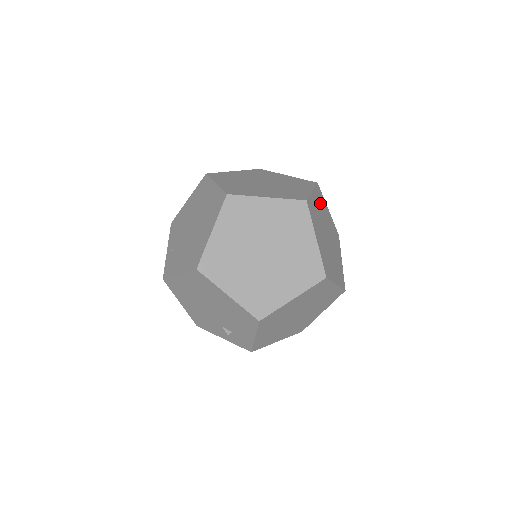
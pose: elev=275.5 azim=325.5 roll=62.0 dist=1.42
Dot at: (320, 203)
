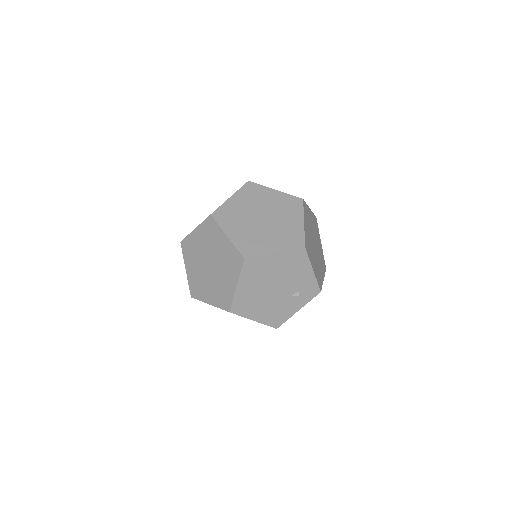
Dot at: occluded
